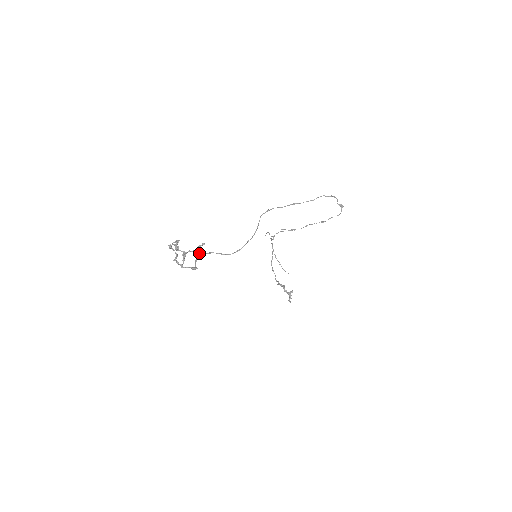
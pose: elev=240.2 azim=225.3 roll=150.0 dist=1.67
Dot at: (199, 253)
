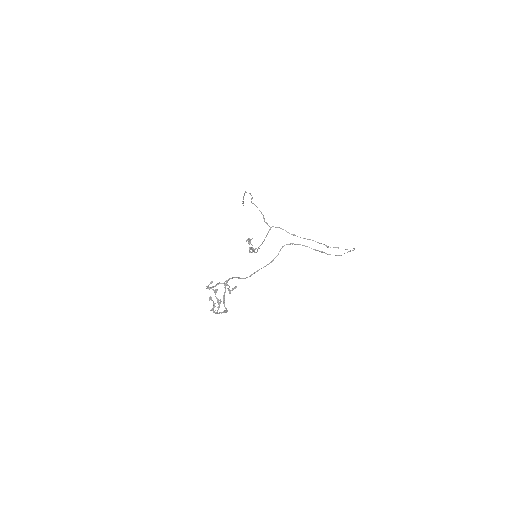
Dot at: (225, 286)
